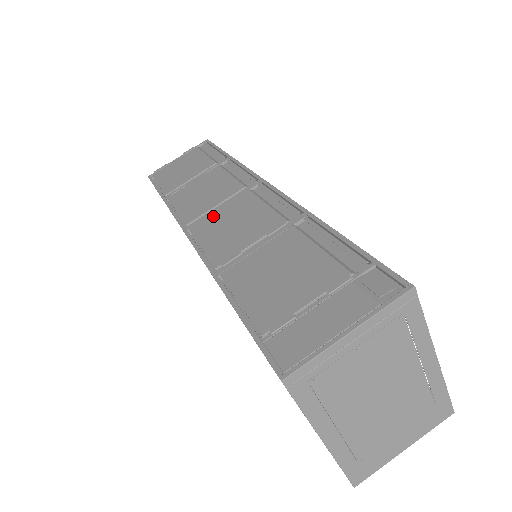
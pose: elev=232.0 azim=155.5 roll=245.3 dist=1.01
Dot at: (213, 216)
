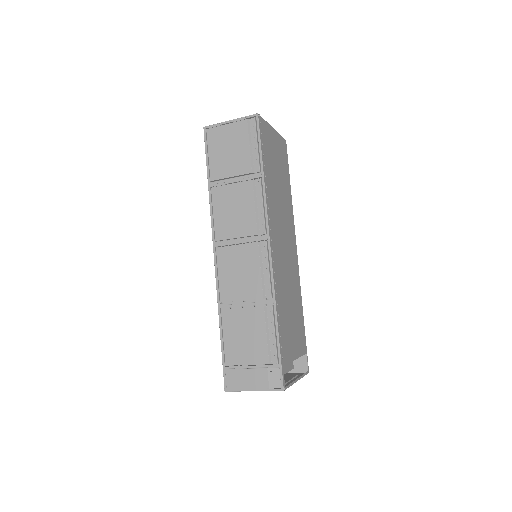
Dot at: (231, 249)
